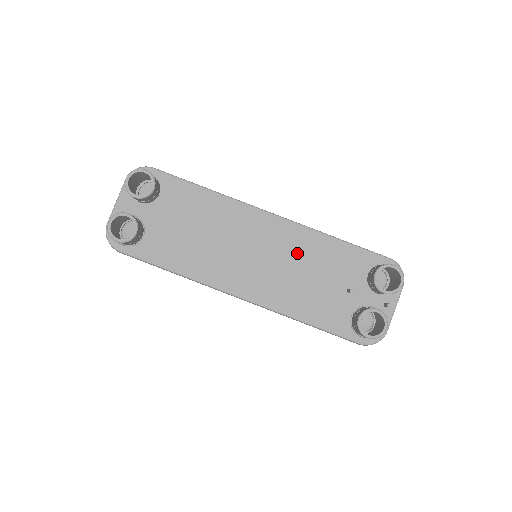
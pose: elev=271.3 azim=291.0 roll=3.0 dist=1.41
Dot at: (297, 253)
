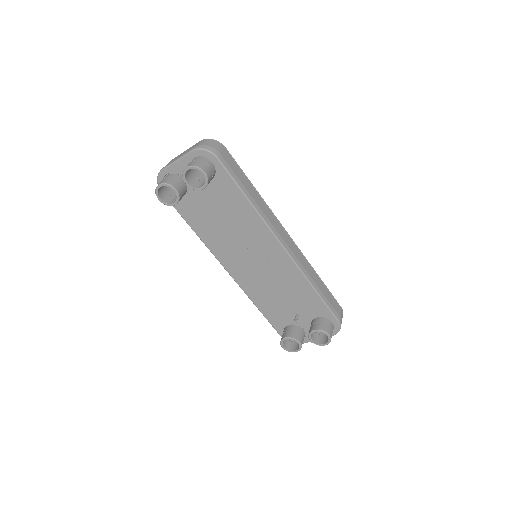
Dot at: (282, 278)
